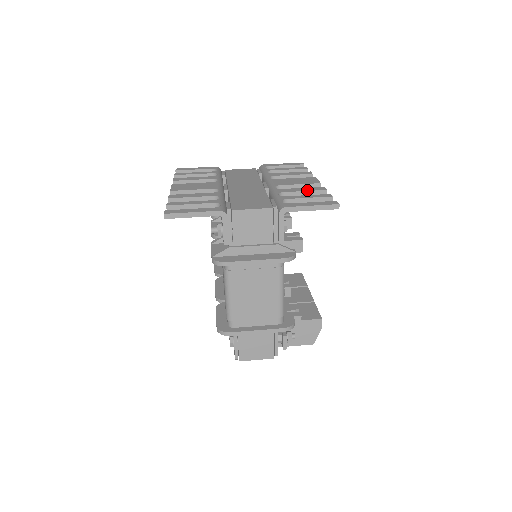
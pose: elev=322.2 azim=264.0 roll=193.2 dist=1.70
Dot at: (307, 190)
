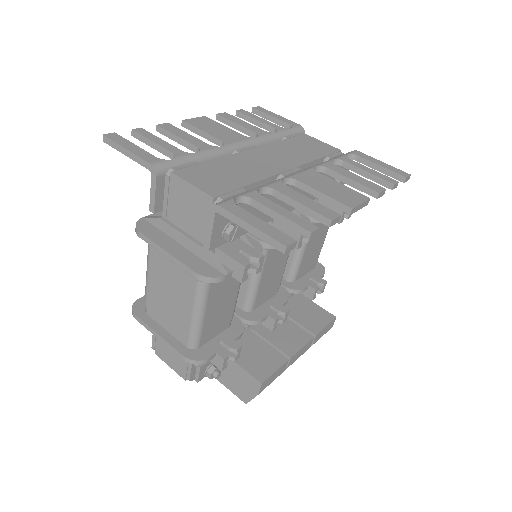
Dot at: (306, 204)
